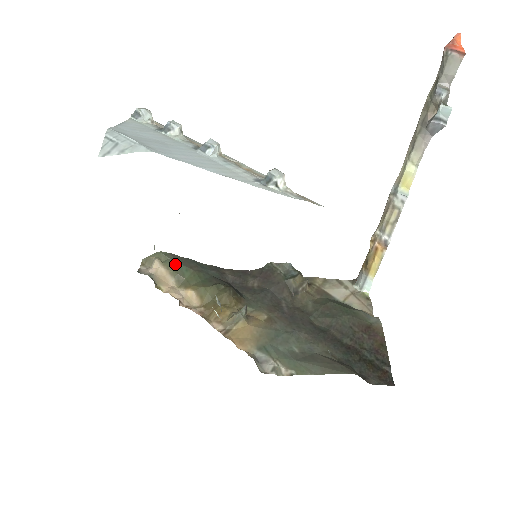
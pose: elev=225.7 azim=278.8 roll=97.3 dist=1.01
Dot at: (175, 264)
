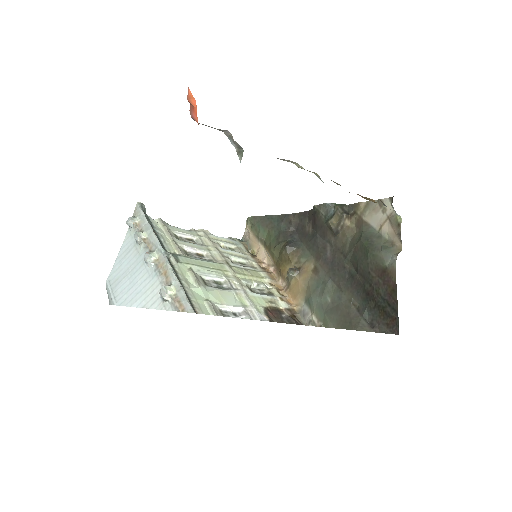
Dot at: (256, 228)
